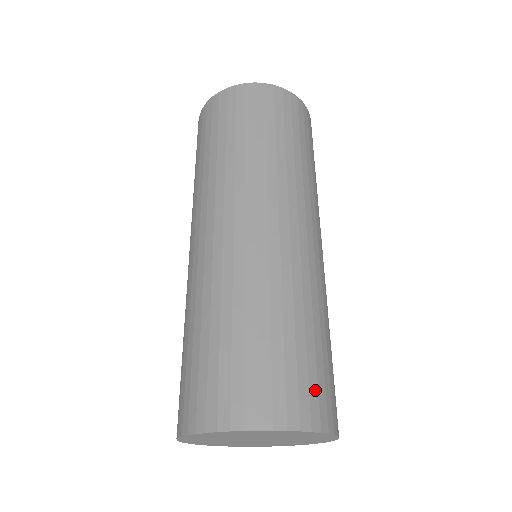
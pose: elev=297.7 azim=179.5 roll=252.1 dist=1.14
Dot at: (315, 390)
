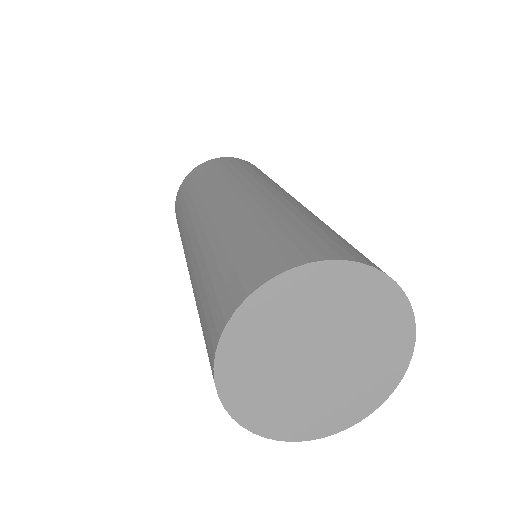
Dot at: (288, 246)
